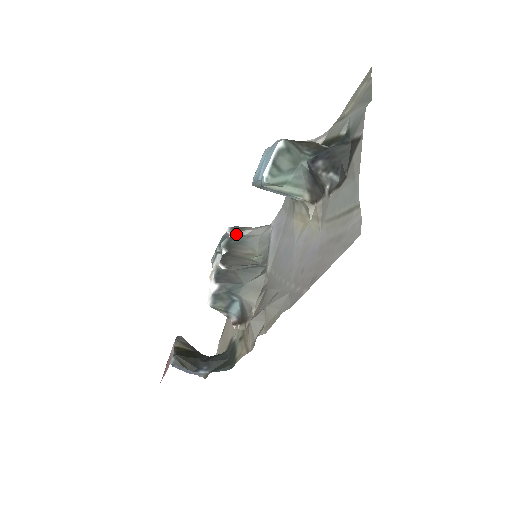
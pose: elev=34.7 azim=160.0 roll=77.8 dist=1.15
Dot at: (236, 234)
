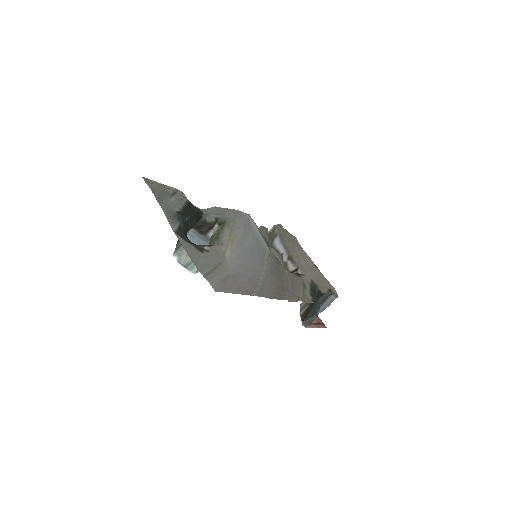
Dot at: occluded
